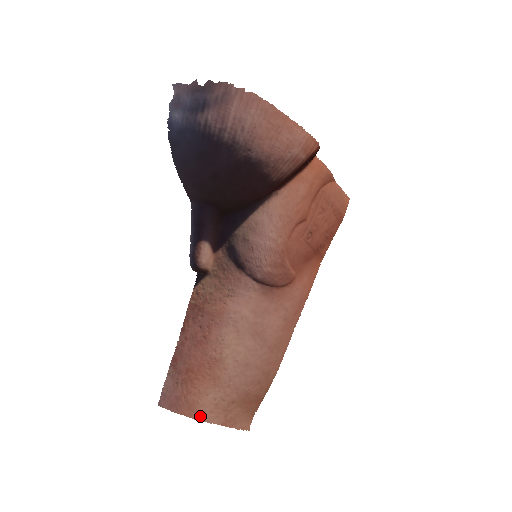
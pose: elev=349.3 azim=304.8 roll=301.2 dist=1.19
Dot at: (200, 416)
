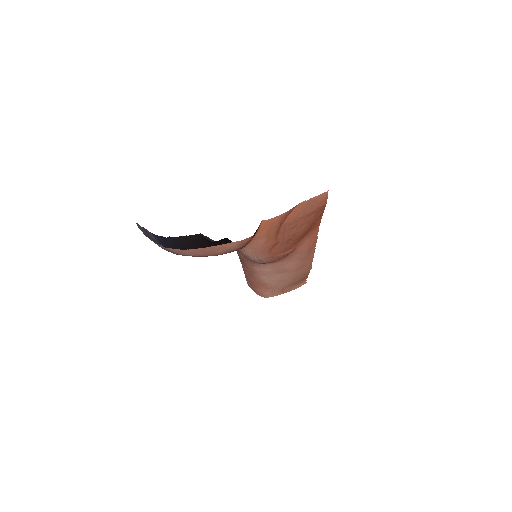
Dot at: (267, 297)
